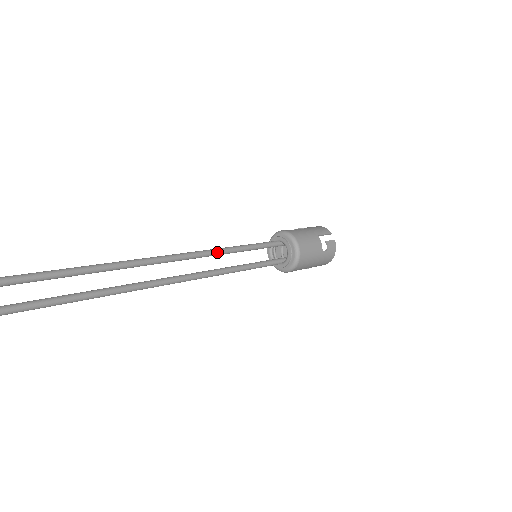
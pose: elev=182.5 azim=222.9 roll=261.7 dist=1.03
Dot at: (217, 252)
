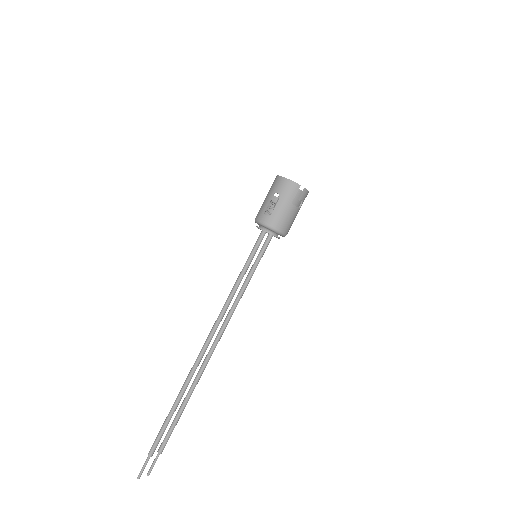
Dot at: occluded
